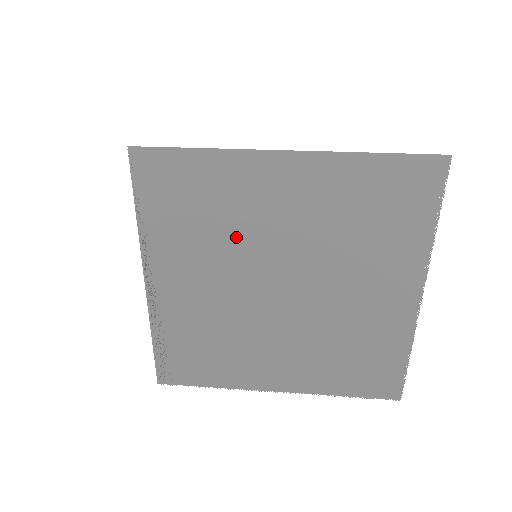
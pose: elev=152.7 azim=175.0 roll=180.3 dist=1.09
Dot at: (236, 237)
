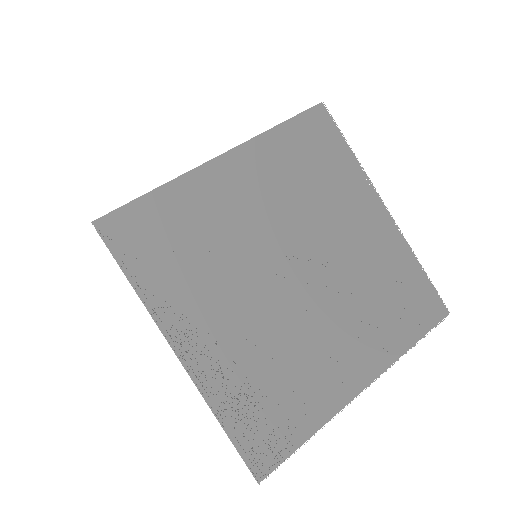
Dot at: (230, 249)
